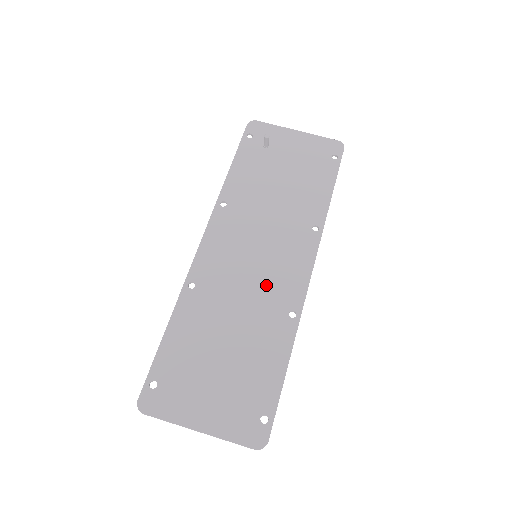
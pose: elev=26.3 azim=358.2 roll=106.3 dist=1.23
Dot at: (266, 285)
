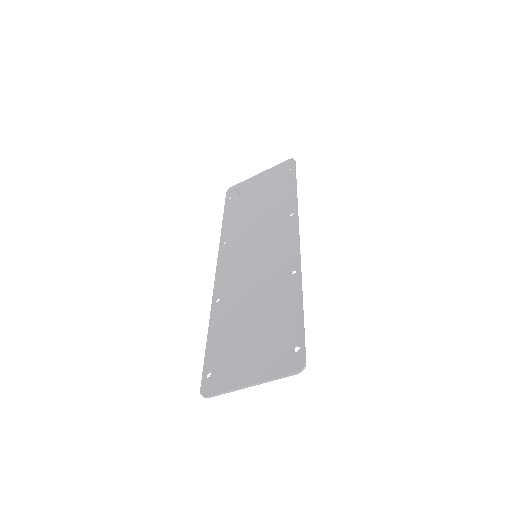
Dot at: (268, 267)
